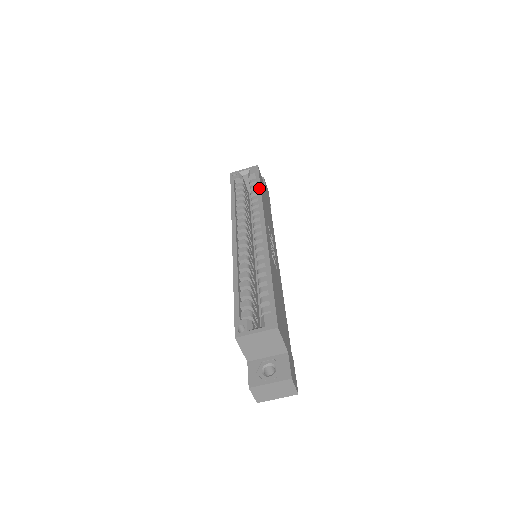
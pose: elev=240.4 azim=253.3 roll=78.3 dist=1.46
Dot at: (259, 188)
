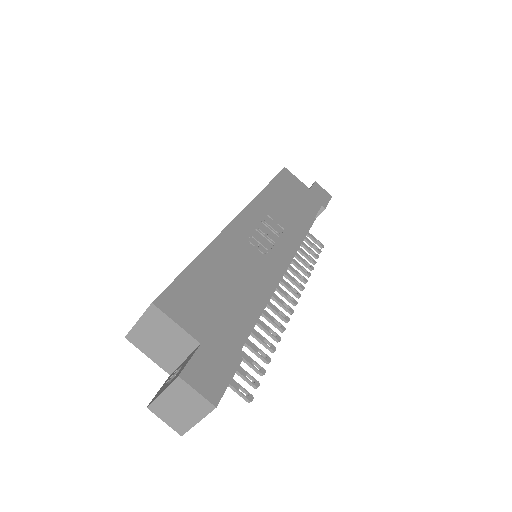
Dot at: occluded
